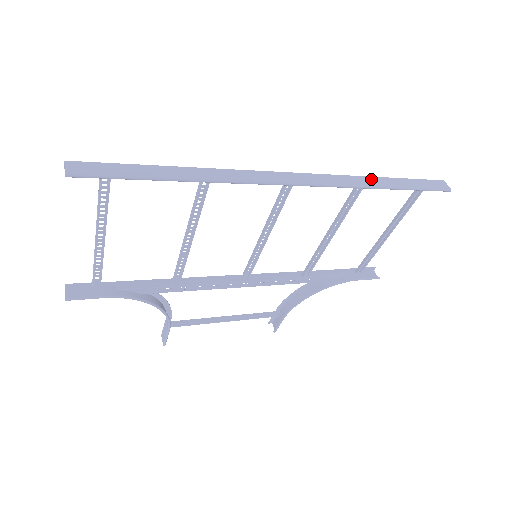
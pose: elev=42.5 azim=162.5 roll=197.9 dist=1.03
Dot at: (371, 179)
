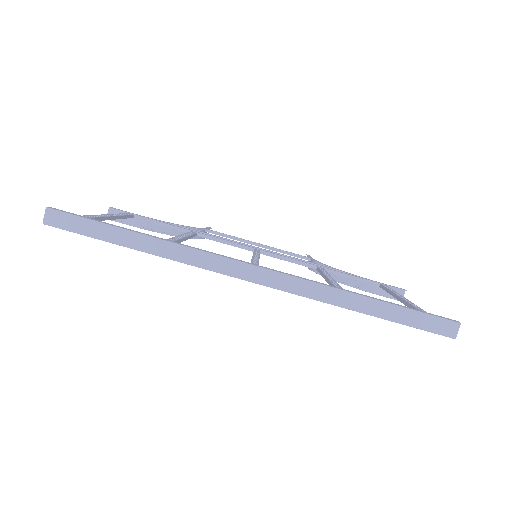
Dot at: (349, 296)
